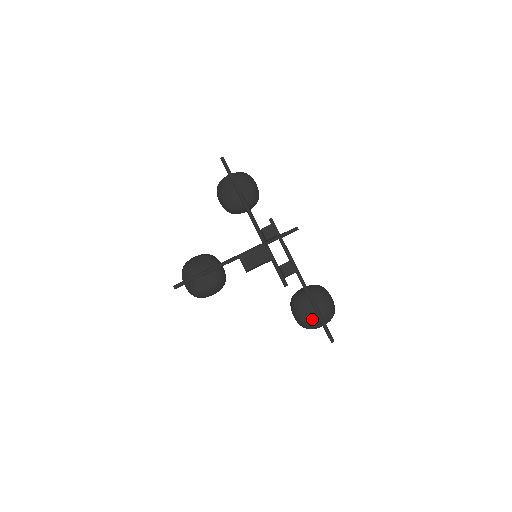
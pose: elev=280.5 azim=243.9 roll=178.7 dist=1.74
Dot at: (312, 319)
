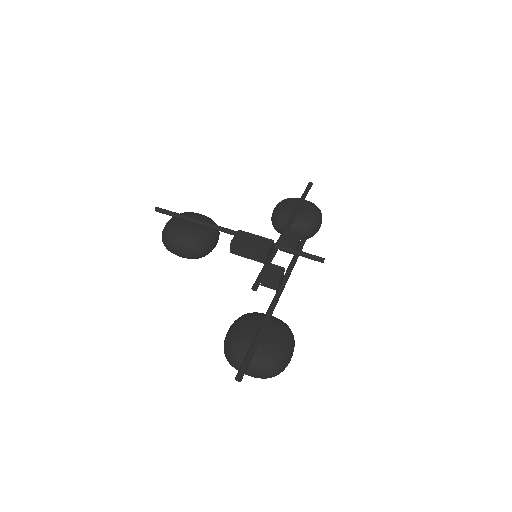
Dot at: (244, 340)
